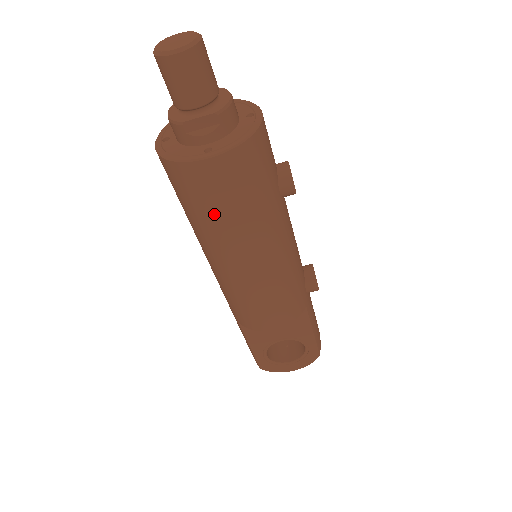
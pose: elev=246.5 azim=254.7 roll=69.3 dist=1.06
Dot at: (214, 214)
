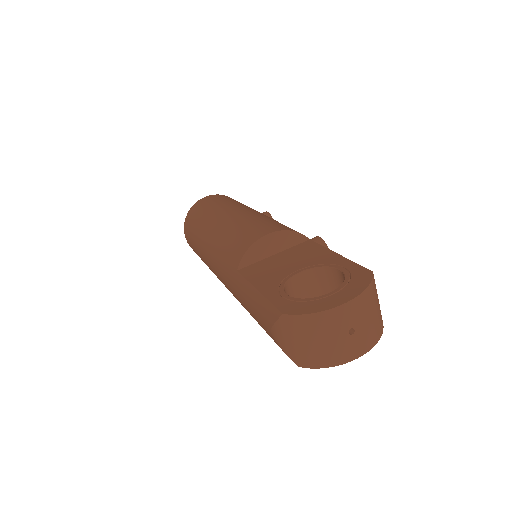
Dot at: (208, 208)
